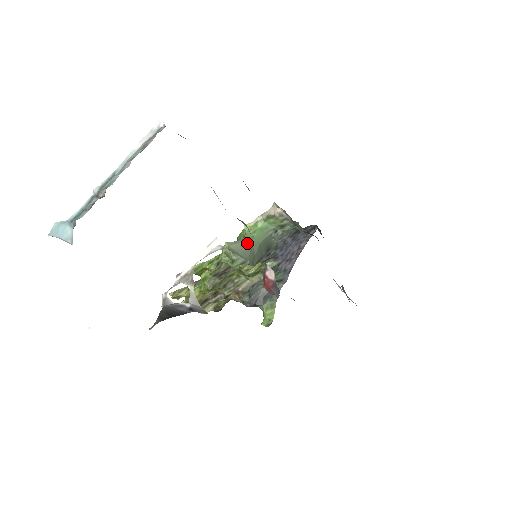
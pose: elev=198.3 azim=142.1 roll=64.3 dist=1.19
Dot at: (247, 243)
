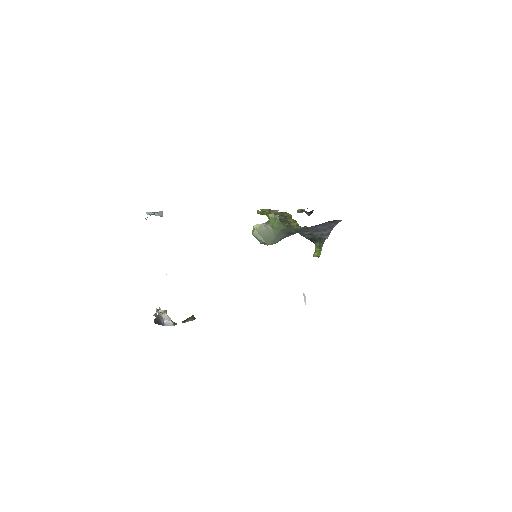
Dot at: (268, 230)
